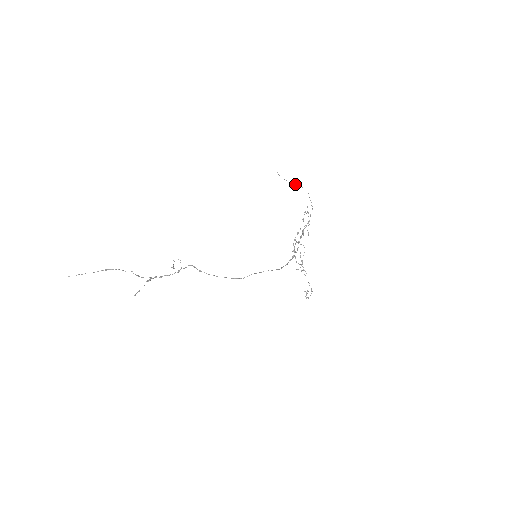
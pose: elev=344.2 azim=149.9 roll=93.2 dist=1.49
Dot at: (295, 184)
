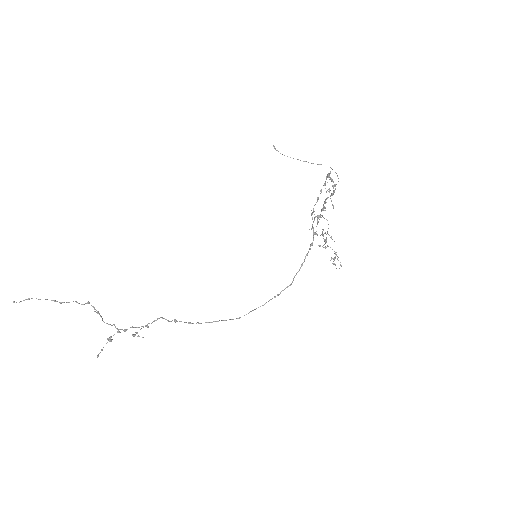
Dot at: (306, 161)
